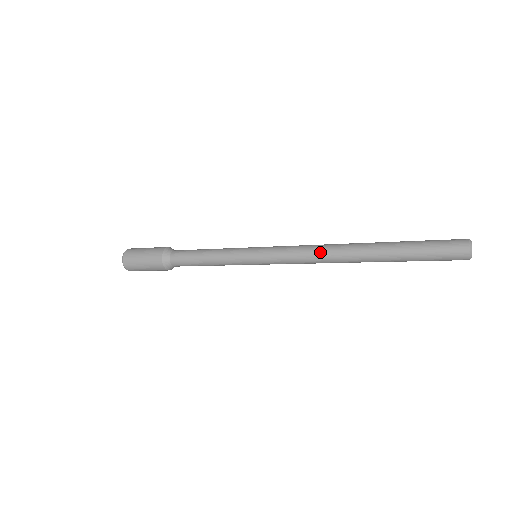
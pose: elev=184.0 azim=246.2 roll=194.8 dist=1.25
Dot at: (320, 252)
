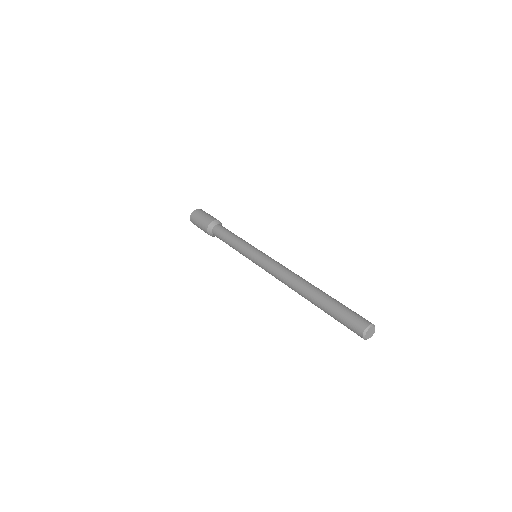
Dot at: occluded
